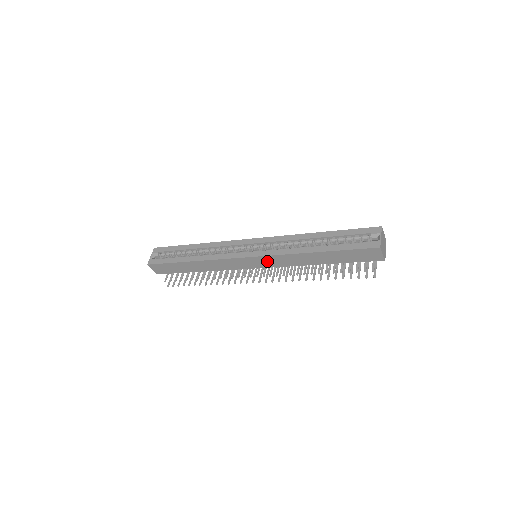
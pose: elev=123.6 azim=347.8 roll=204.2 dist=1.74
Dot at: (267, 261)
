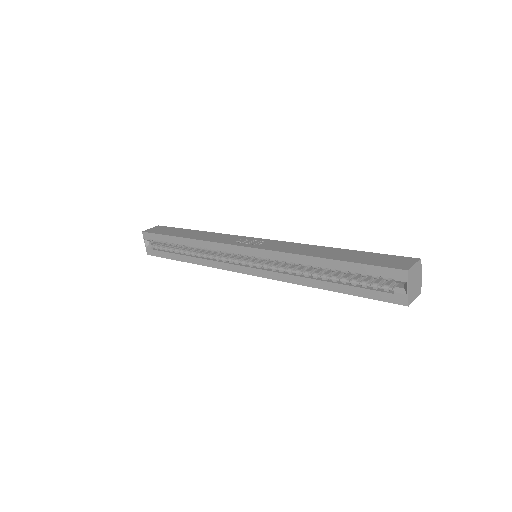
Dot at: occluded
